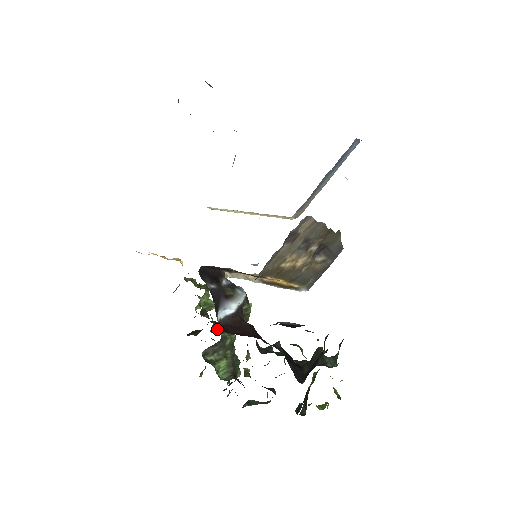
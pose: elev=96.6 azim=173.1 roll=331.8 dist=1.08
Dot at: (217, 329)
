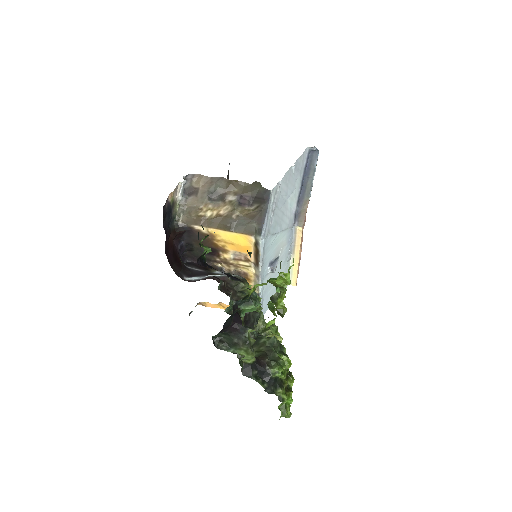
Dot at: occluded
